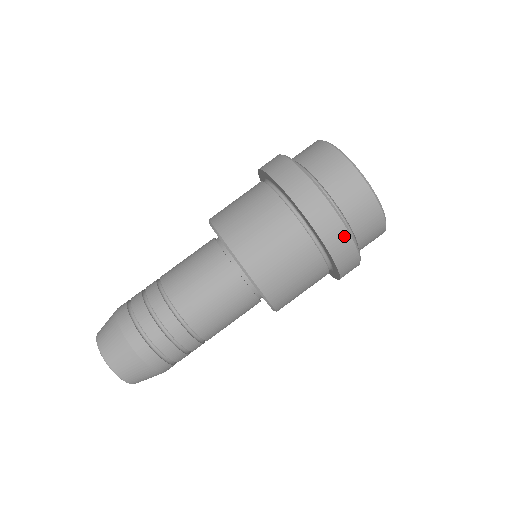
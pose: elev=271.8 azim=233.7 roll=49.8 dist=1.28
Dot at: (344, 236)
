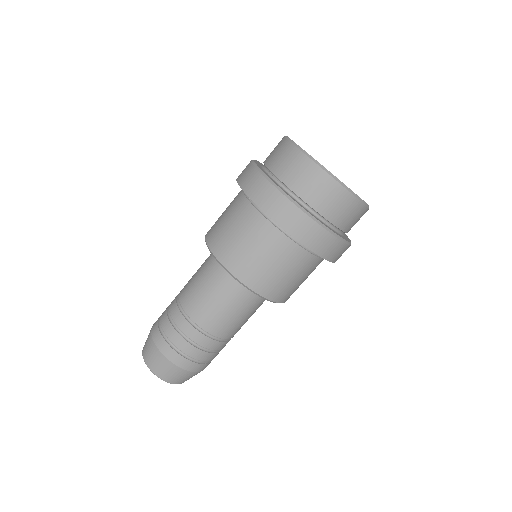
Dot at: (276, 195)
